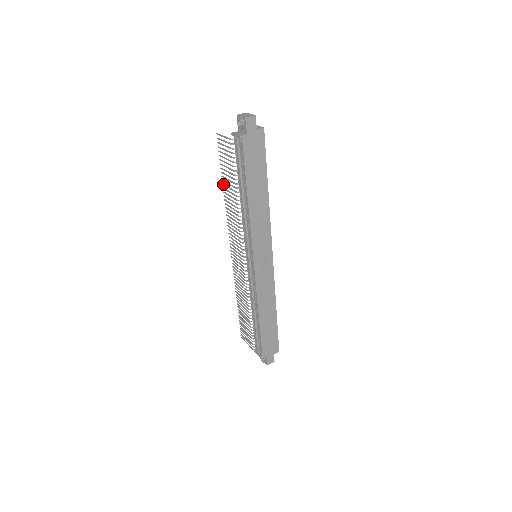
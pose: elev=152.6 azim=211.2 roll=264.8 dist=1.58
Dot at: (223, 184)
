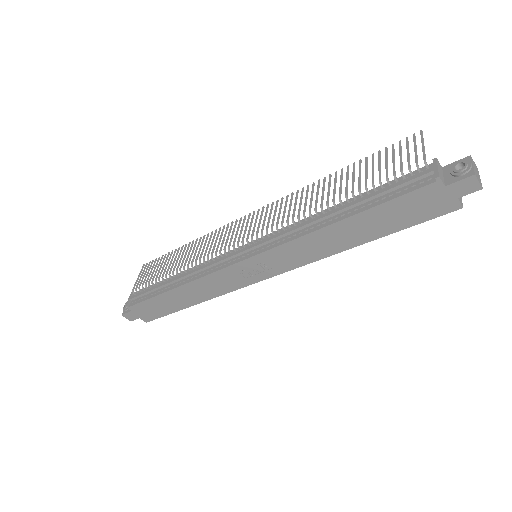
Dot at: occluded
